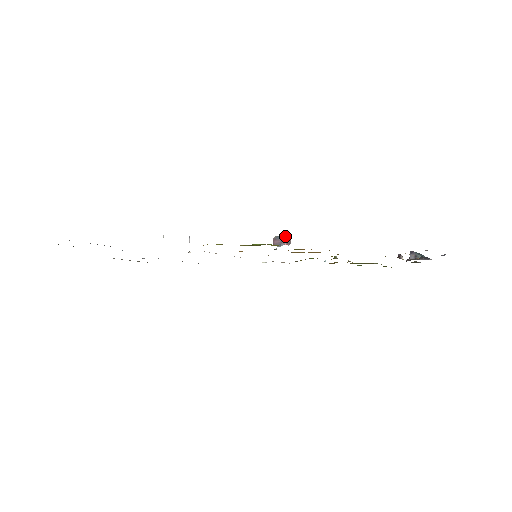
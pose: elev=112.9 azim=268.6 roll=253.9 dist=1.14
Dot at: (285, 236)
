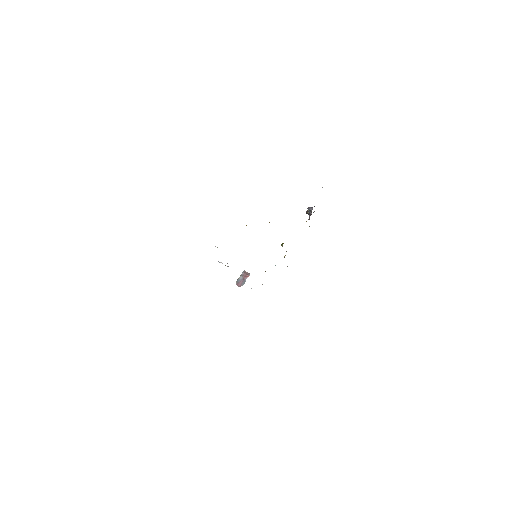
Dot at: (242, 274)
